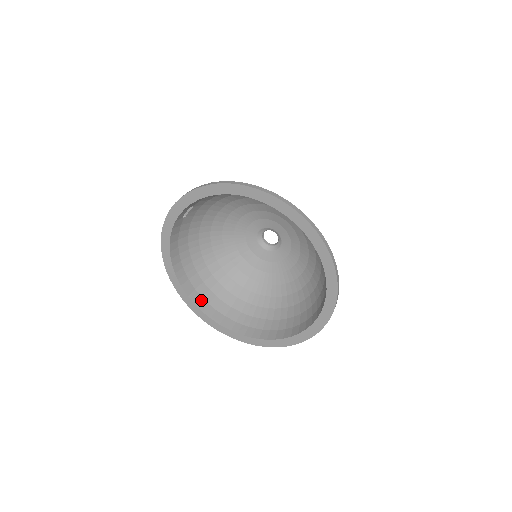
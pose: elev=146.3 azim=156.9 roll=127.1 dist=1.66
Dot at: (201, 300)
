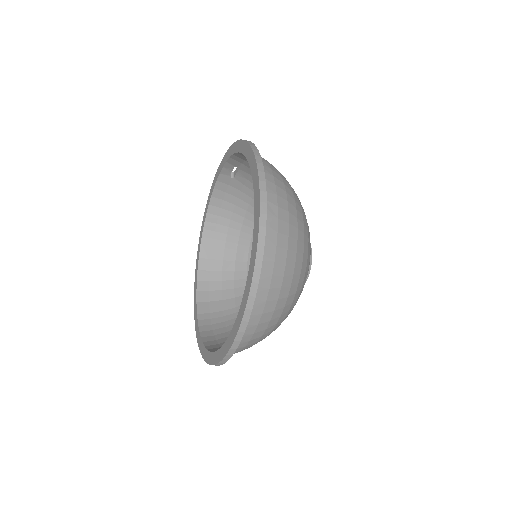
Dot at: (206, 272)
